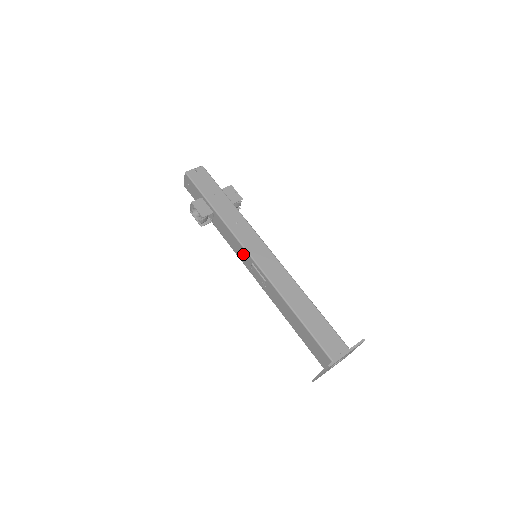
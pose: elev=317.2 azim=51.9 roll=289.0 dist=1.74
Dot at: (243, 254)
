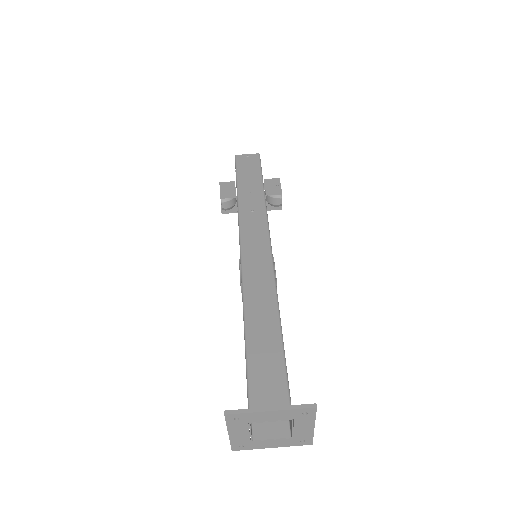
Dot at: occluded
